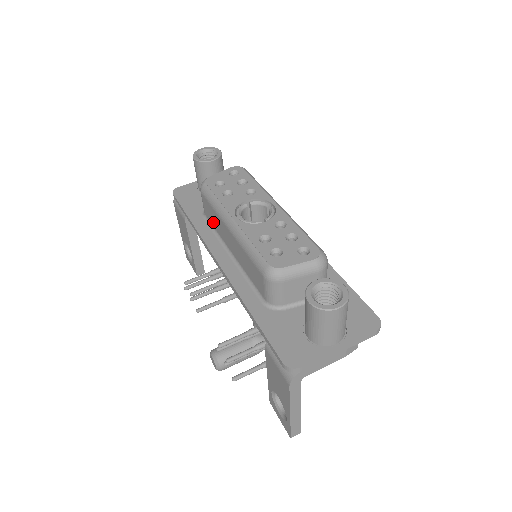
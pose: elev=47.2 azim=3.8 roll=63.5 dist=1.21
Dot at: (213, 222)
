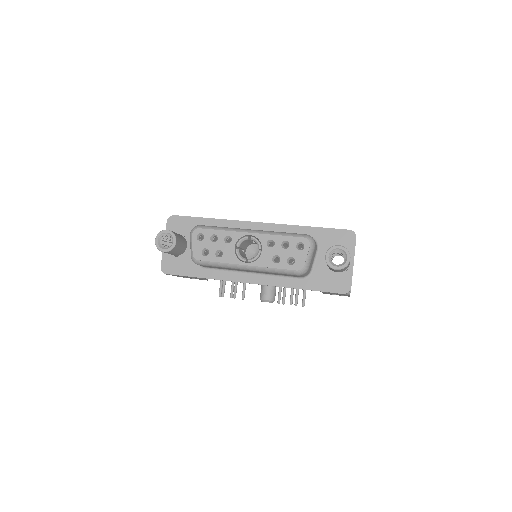
Dot at: occluded
